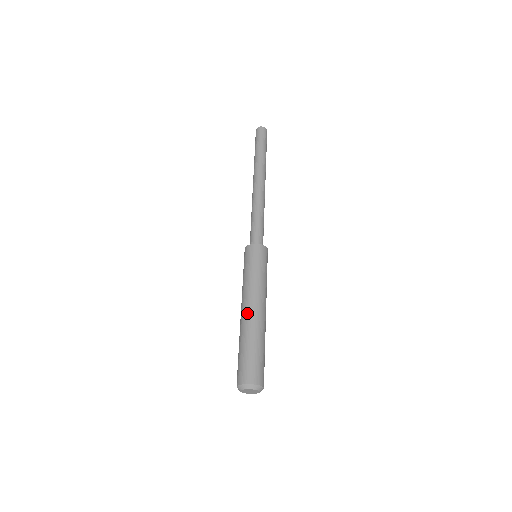
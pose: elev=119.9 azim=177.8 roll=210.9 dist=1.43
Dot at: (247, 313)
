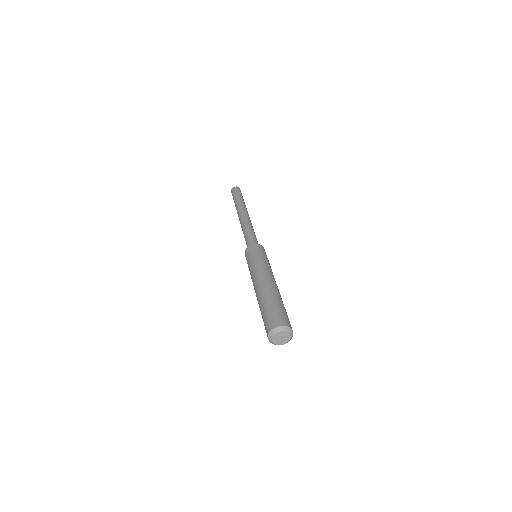
Dot at: (257, 288)
